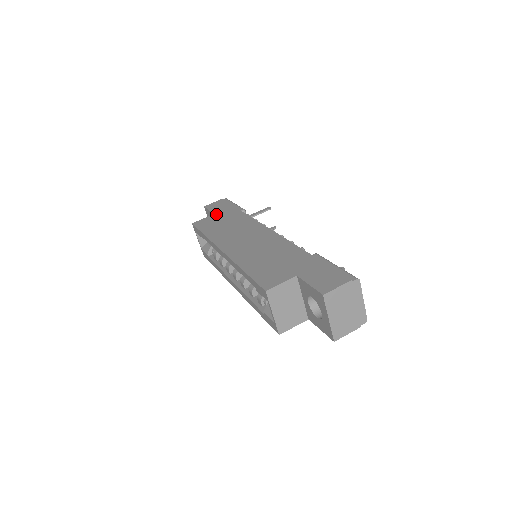
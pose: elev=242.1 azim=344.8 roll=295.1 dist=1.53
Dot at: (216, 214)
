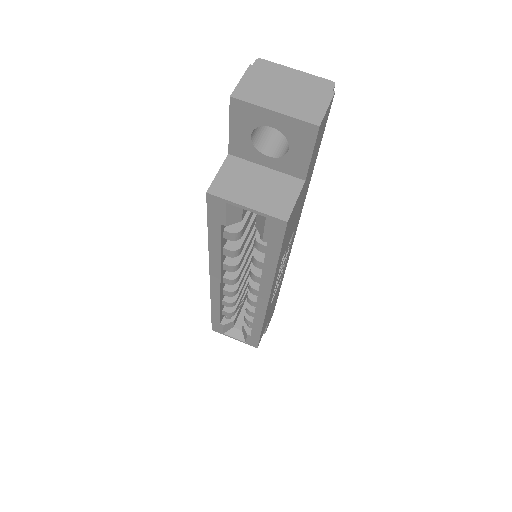
Dot at: occluded
